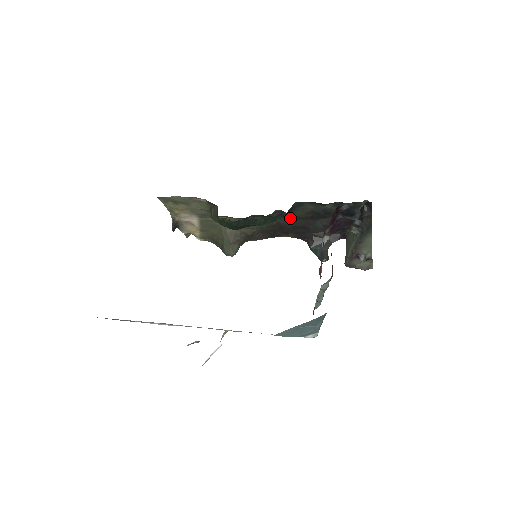
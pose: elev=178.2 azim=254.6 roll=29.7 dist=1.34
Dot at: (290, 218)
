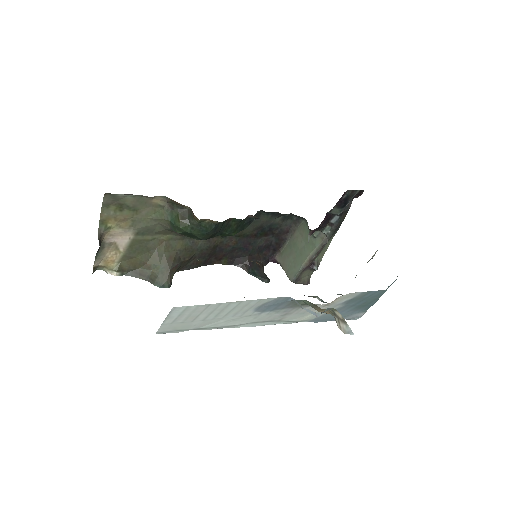
Dot at: (236, 236)
